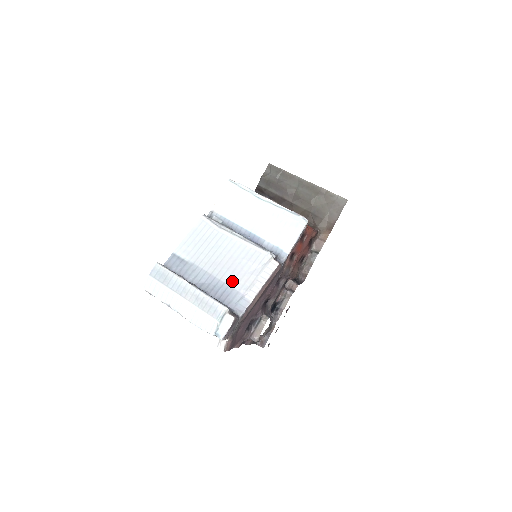
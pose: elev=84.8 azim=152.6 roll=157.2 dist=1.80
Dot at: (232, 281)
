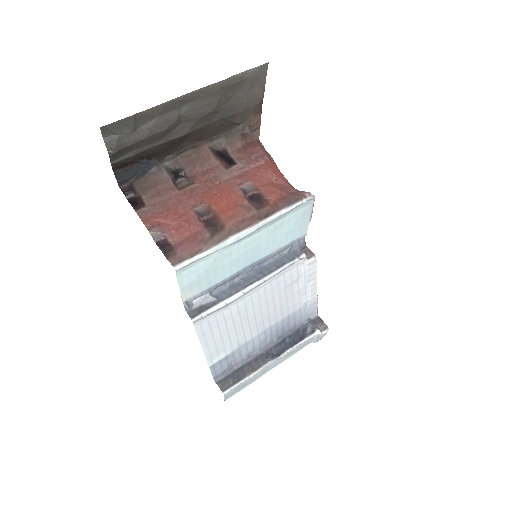
Dot at: (288, 311)
